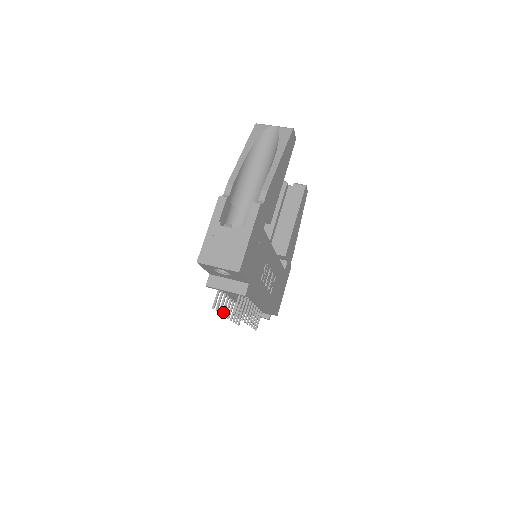
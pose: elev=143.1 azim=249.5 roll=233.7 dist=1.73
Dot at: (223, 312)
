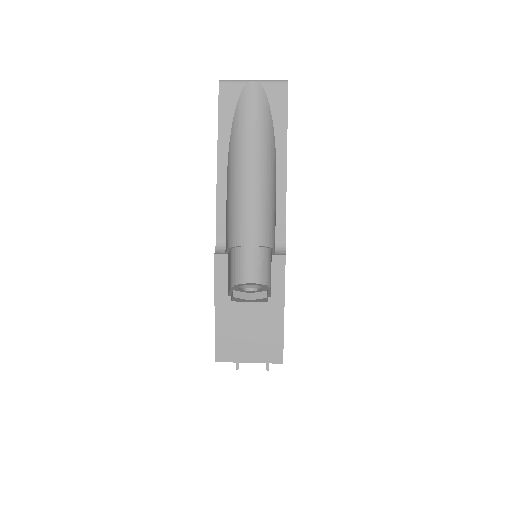
Dot at: occluded
